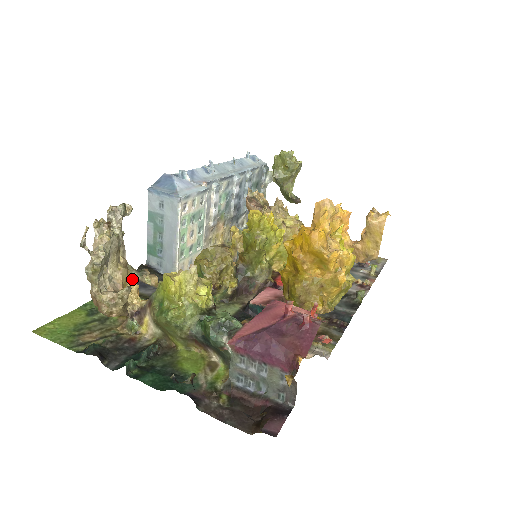
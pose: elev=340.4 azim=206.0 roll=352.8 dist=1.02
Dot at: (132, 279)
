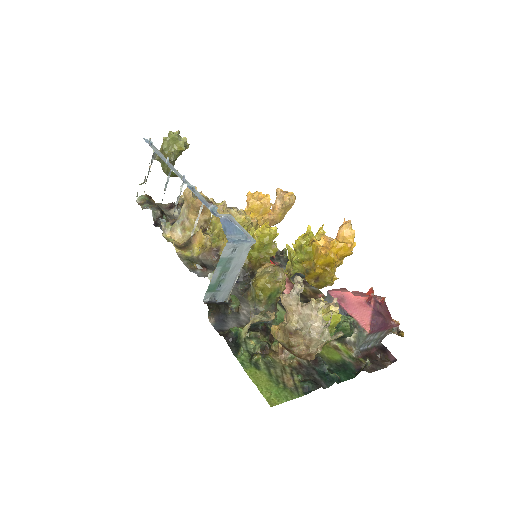
Dot at: occluded
